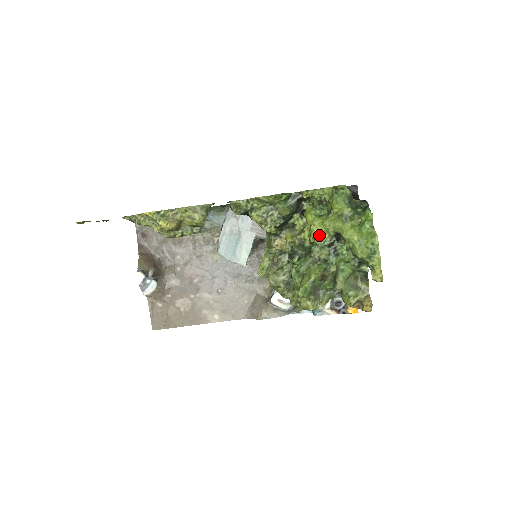
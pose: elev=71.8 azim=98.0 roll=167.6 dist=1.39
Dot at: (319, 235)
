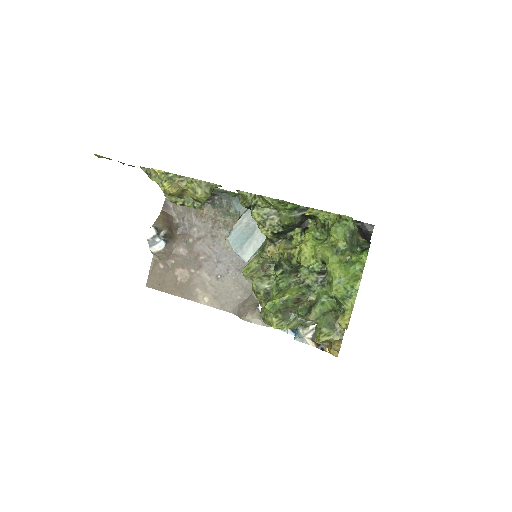
Dot at: (307, 257)
